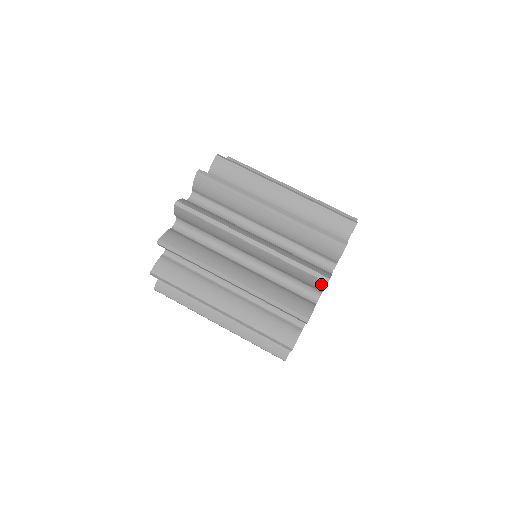
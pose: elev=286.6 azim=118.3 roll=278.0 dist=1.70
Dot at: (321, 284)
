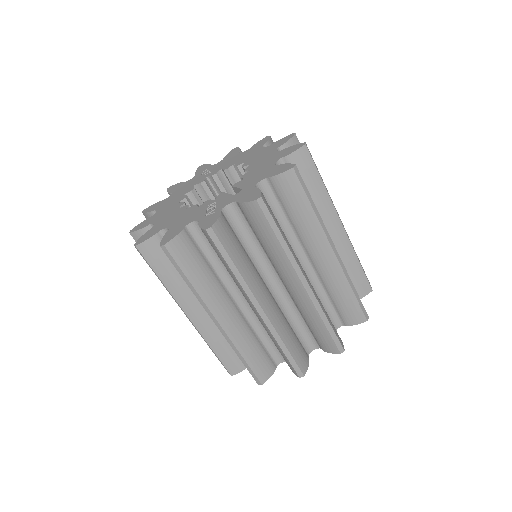
Dot at: (333, 350)
